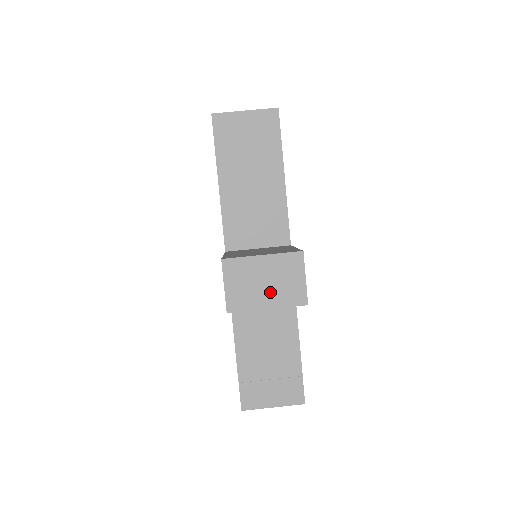
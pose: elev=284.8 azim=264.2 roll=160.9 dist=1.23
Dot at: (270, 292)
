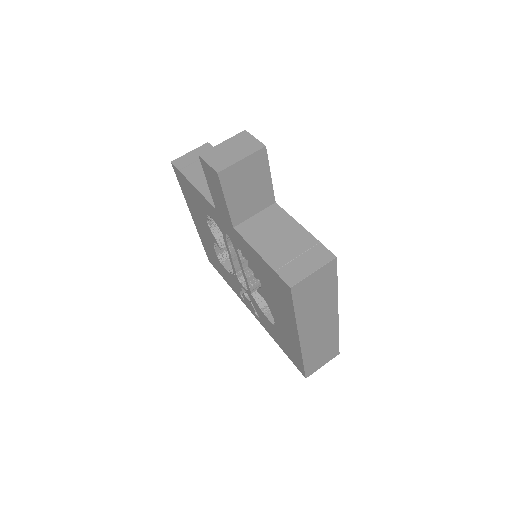
Dot at: (238, 152)
